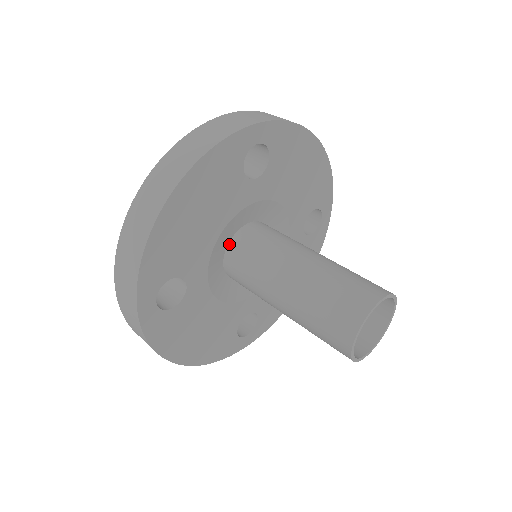
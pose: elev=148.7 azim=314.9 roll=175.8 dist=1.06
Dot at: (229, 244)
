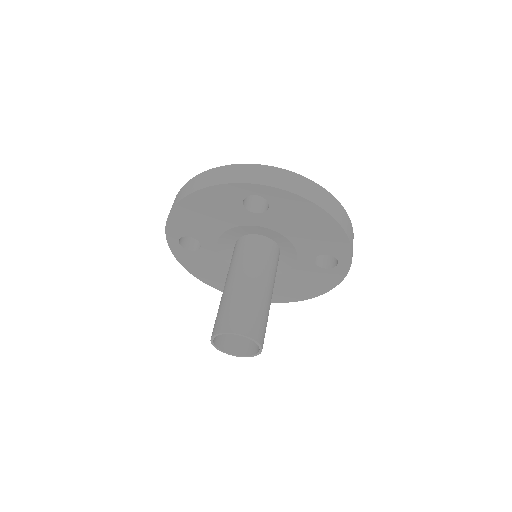
Dot at: (239, 239)
